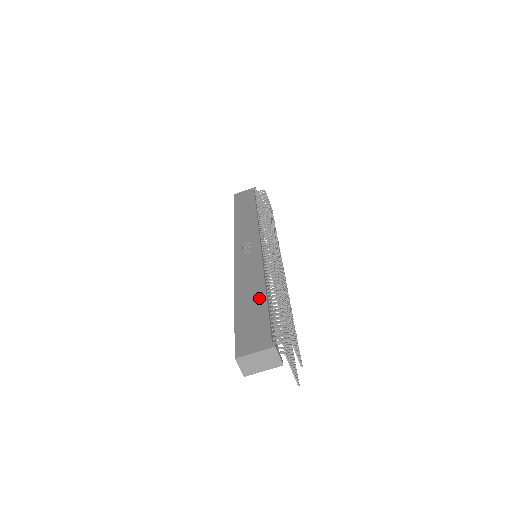
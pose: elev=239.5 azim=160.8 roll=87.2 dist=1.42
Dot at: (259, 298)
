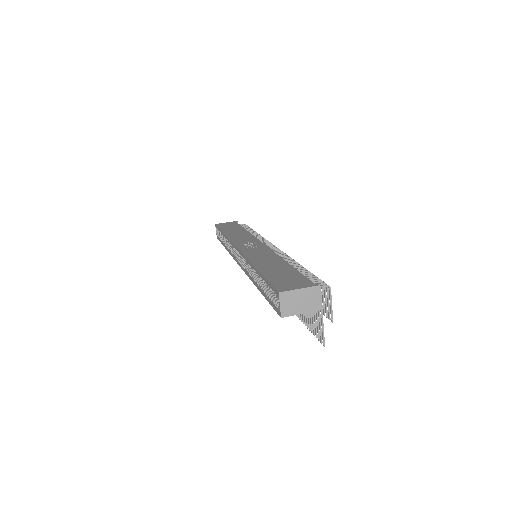
Dot at: (283, 265)
